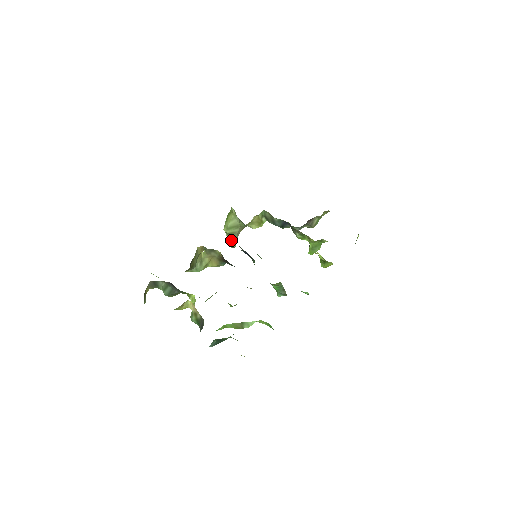
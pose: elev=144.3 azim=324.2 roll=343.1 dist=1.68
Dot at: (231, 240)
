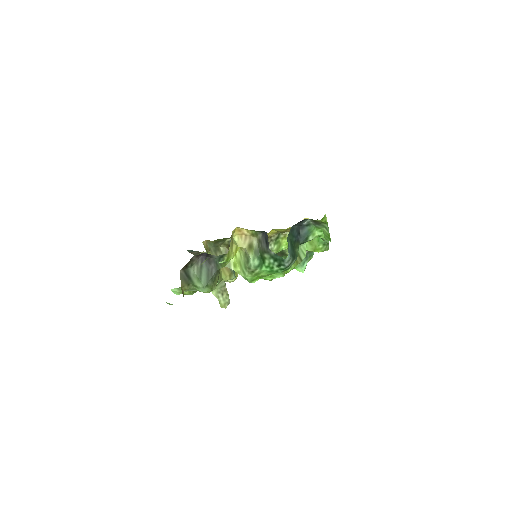
Dot at: (221, 293)
